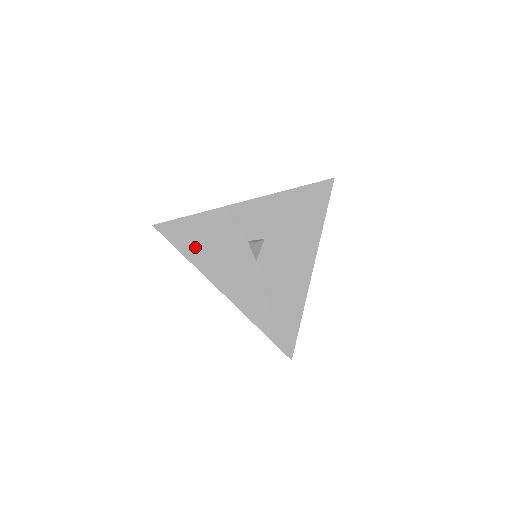
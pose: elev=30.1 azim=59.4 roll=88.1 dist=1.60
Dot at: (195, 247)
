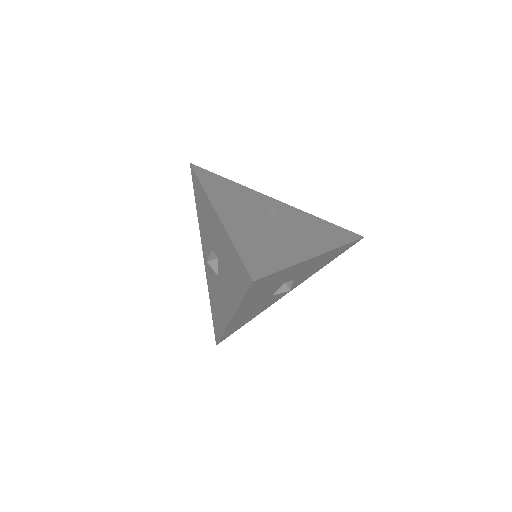
Dot at: (256, 293)
